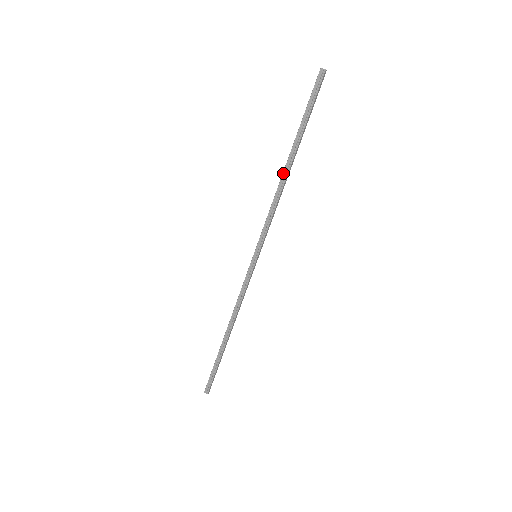
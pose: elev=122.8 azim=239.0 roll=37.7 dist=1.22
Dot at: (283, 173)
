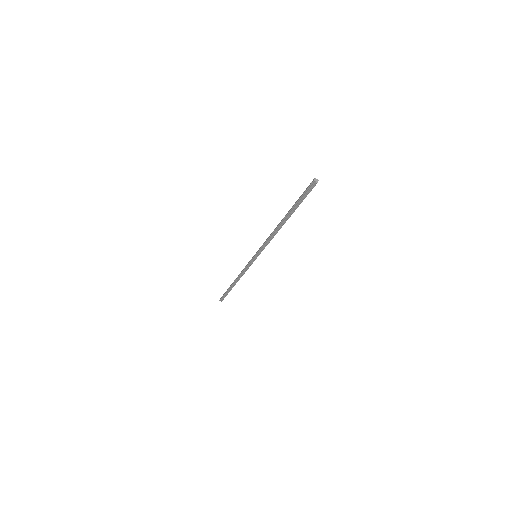
Dot at: (278, 226)
